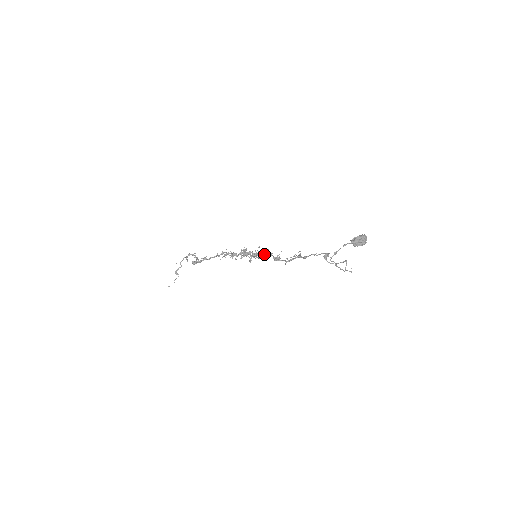
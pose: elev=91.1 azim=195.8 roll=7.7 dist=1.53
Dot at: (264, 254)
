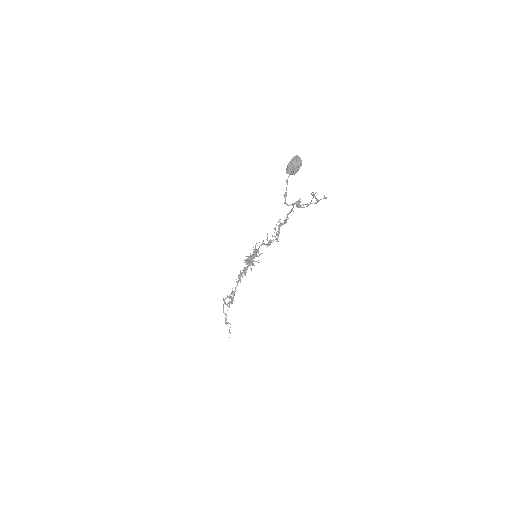
Dot at: (257, 249)
